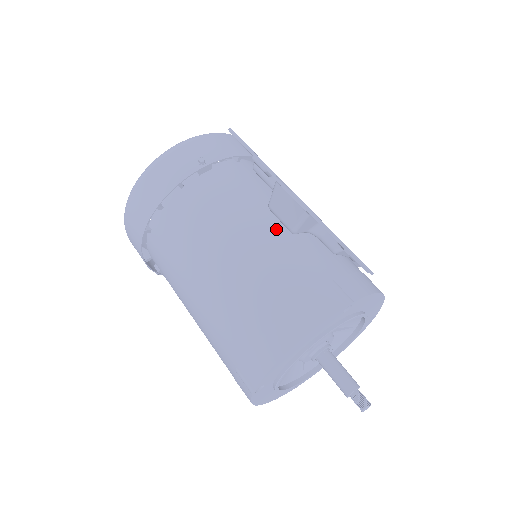
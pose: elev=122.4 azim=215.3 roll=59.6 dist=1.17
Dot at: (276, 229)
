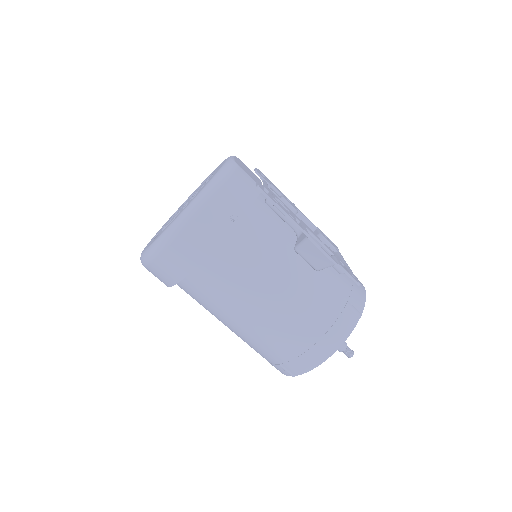
Dot at: (304, 269)
